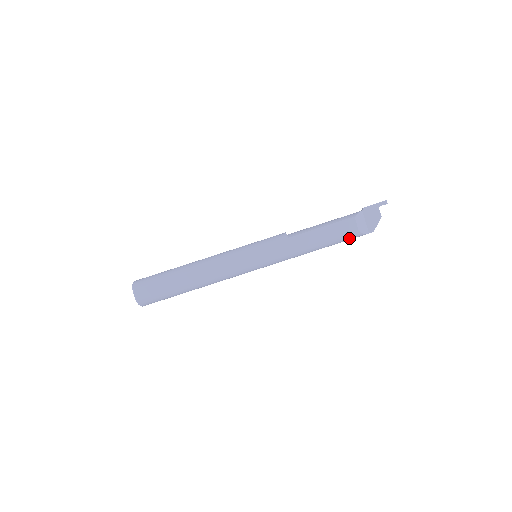
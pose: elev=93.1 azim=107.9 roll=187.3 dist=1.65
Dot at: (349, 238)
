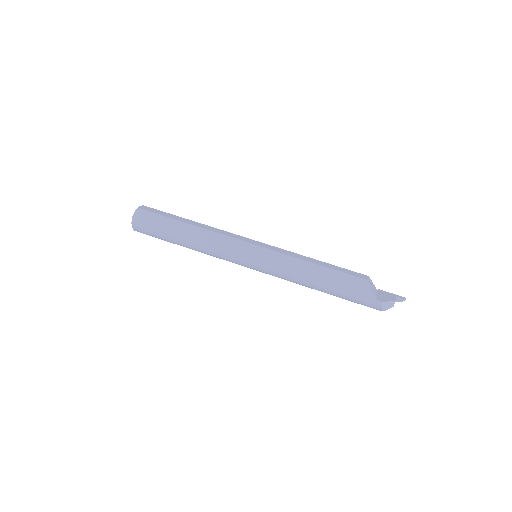
Dot at: (354, 284)
